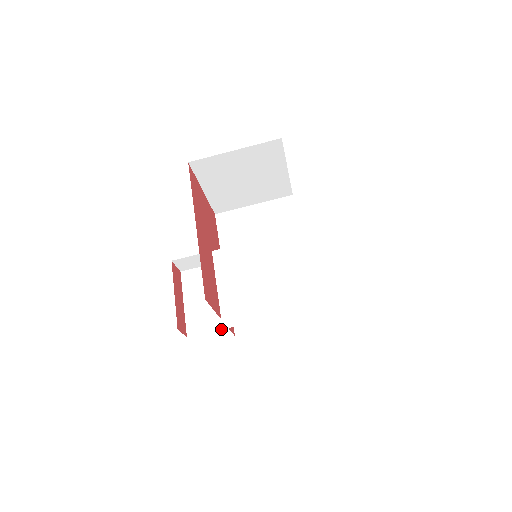
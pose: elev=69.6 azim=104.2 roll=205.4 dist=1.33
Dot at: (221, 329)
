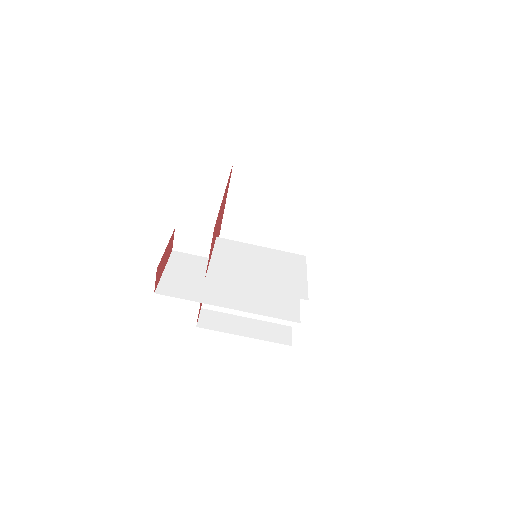
Dot at: (193, 300)
